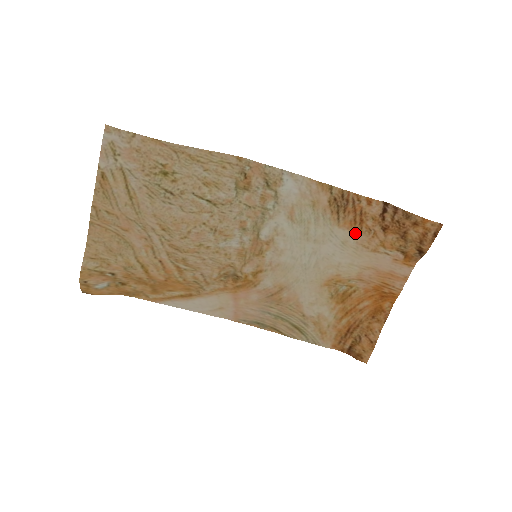
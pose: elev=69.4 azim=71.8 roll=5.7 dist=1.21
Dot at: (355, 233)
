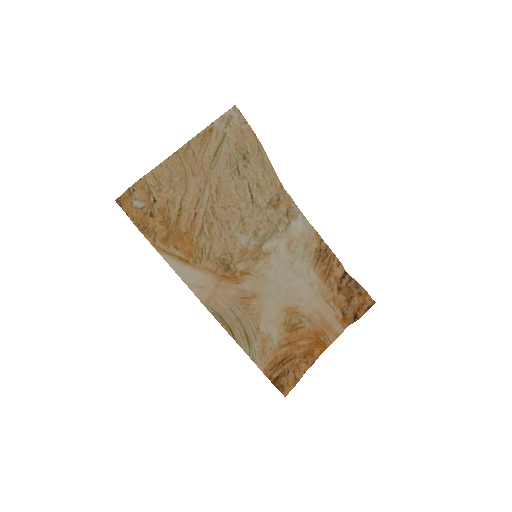
Dot at: (321, 281)
